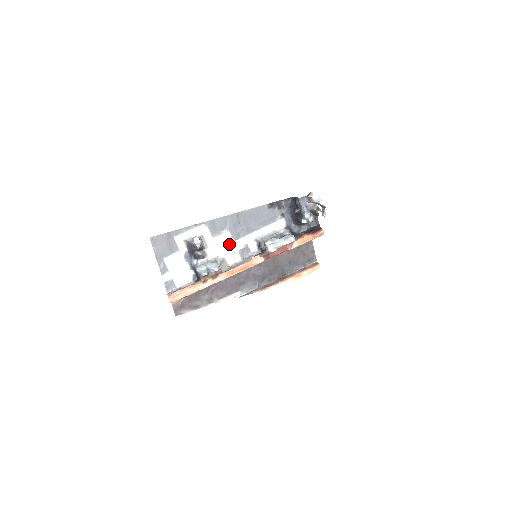
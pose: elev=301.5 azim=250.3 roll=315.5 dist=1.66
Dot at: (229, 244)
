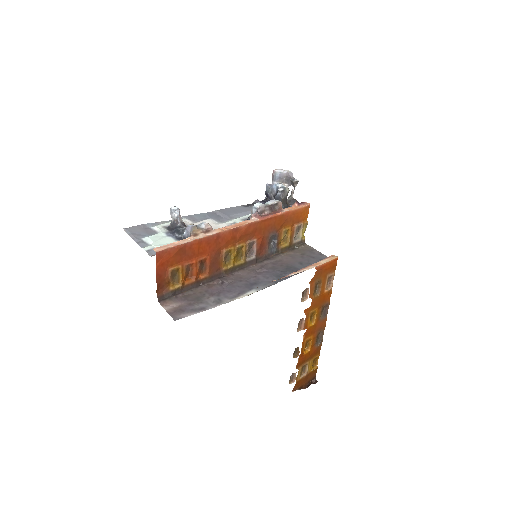
Dot at: (214, 224)
